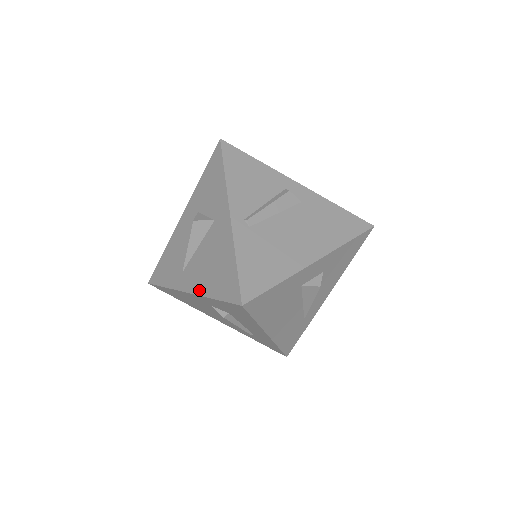
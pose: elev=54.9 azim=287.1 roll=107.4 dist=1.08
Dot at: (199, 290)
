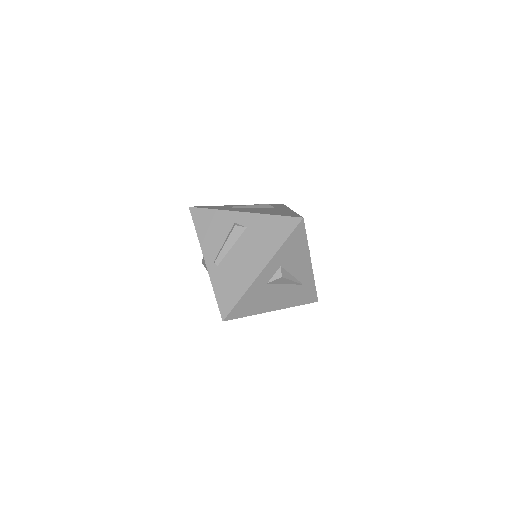
Dot at: occluded
